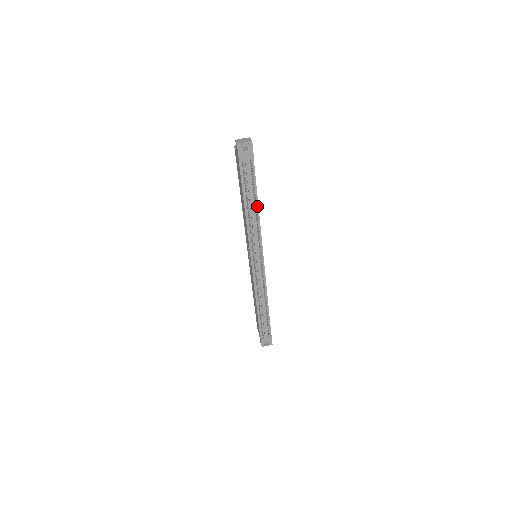
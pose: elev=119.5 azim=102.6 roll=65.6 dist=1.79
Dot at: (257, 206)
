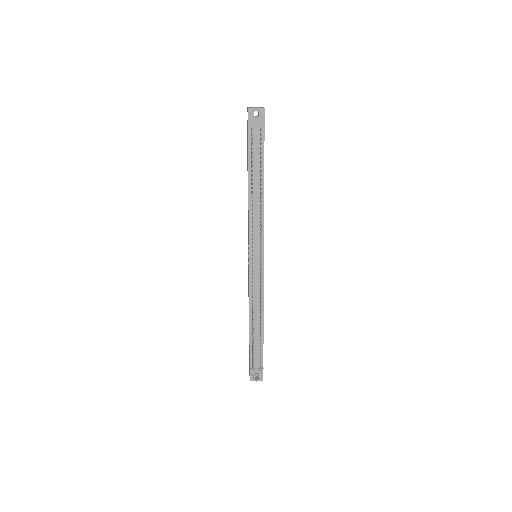
Dot at: (263, 189)
